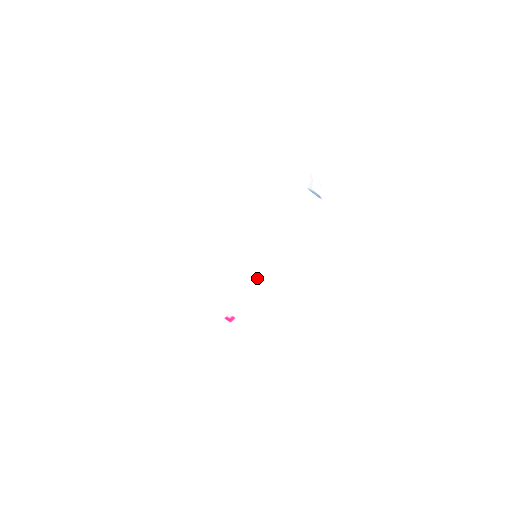
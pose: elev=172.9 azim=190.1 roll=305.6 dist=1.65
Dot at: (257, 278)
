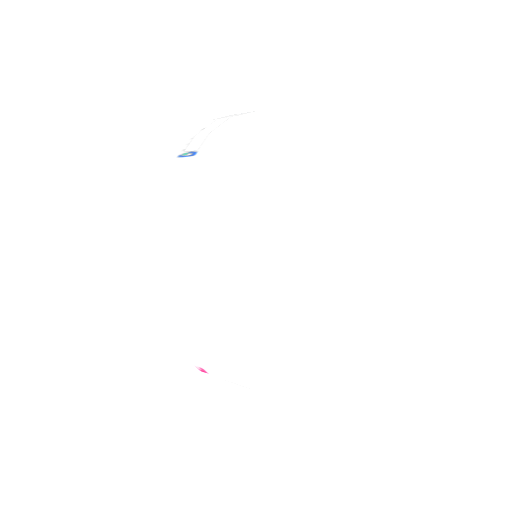
Dot at: (162, 317)
